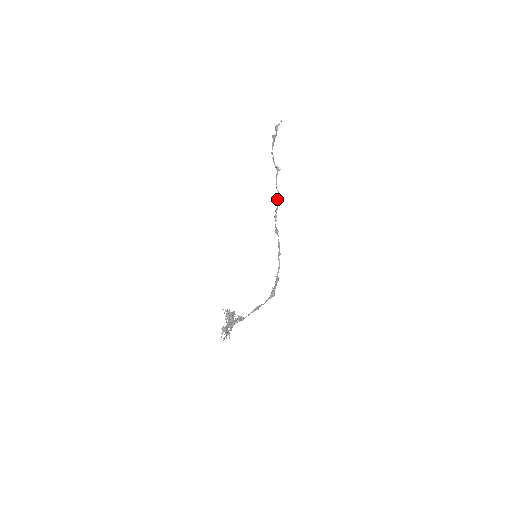
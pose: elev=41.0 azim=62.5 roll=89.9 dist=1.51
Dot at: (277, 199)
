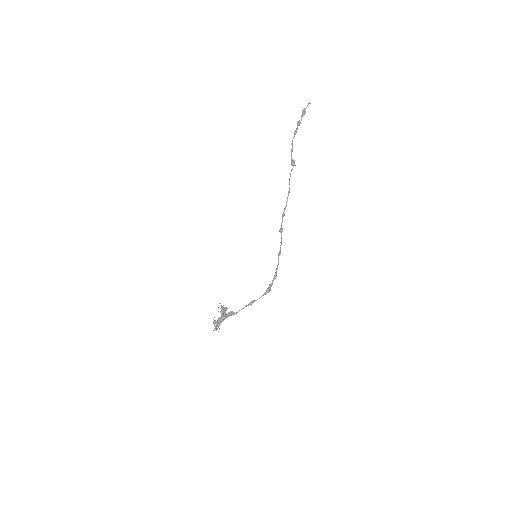
Dot at: (287, 197)
